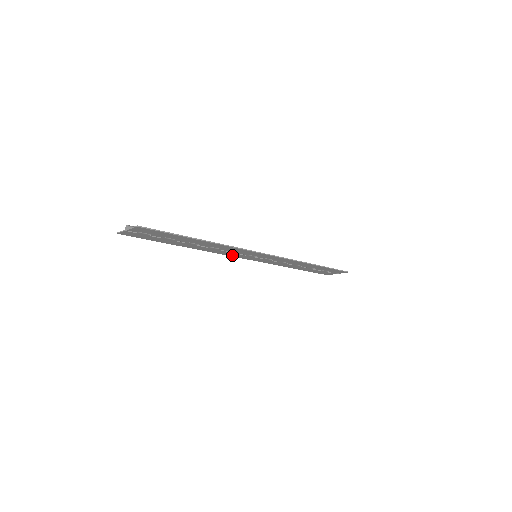
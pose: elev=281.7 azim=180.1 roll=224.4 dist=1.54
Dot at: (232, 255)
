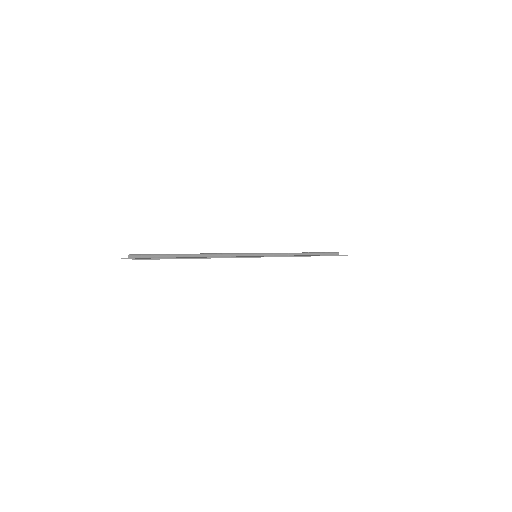
Dot at: occluded
